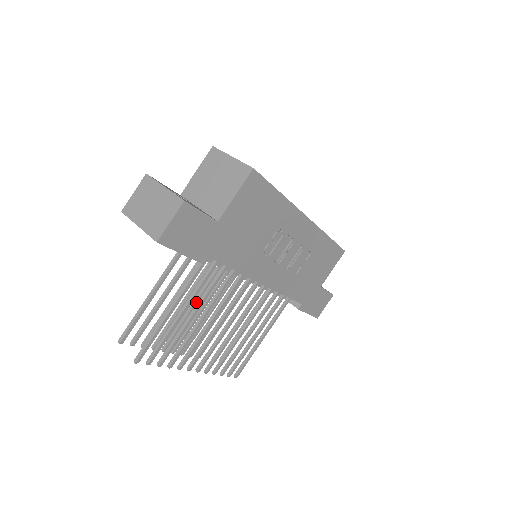
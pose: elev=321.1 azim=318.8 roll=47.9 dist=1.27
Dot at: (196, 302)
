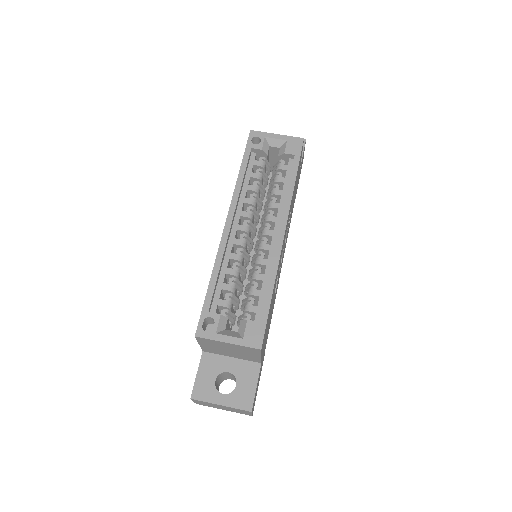
Dot at: occluded
